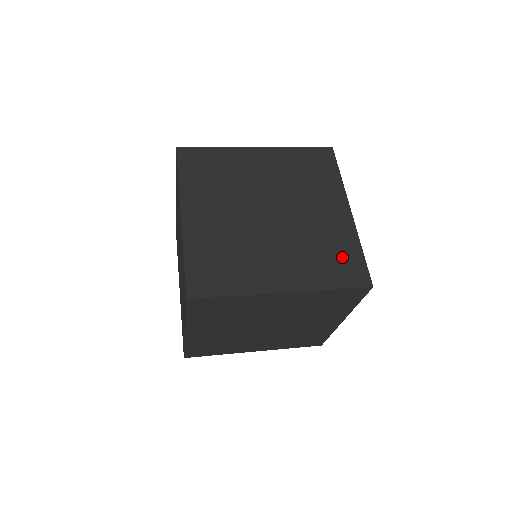
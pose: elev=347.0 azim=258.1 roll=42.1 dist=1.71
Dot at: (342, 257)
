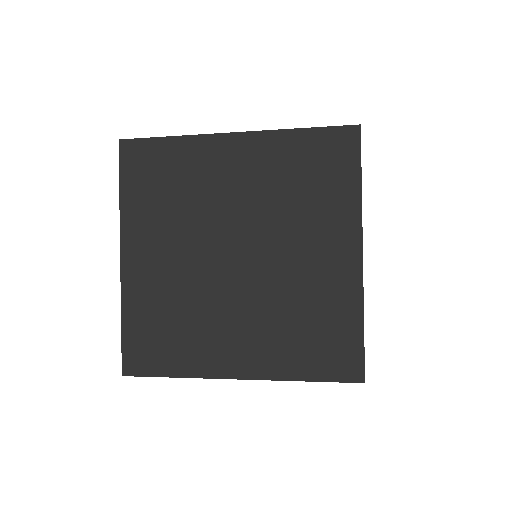
Dot at: (329, 333)
